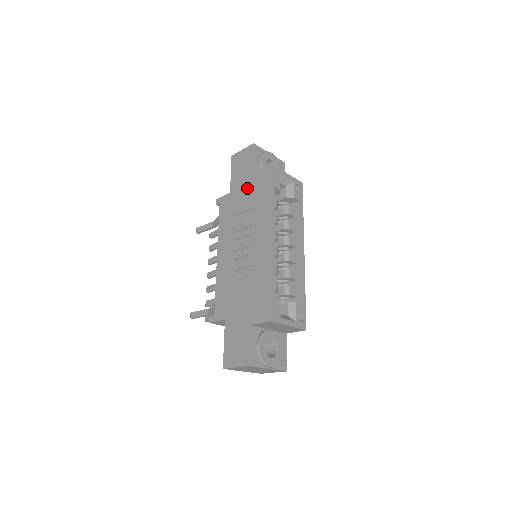
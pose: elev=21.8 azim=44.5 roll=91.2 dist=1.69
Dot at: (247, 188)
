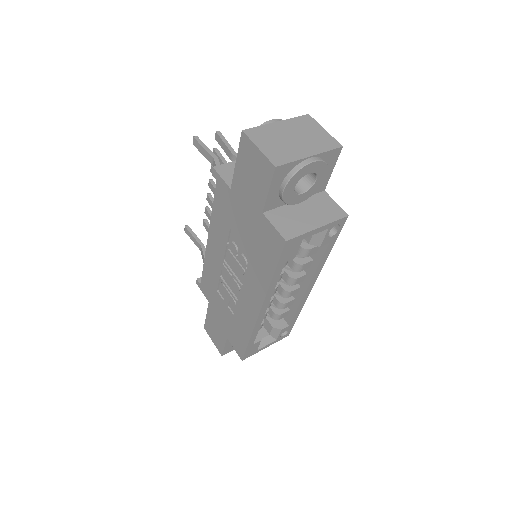
Dot at: (251, 222)
